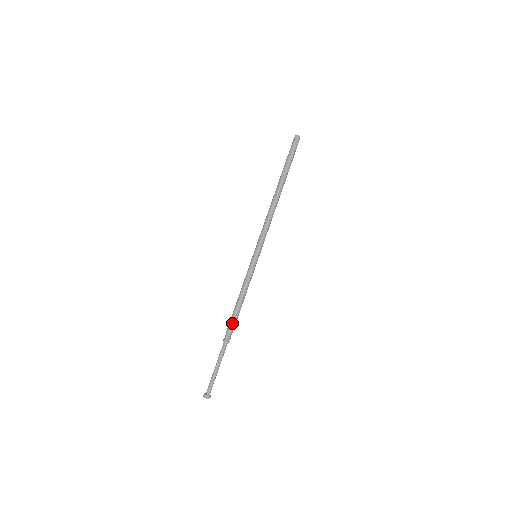
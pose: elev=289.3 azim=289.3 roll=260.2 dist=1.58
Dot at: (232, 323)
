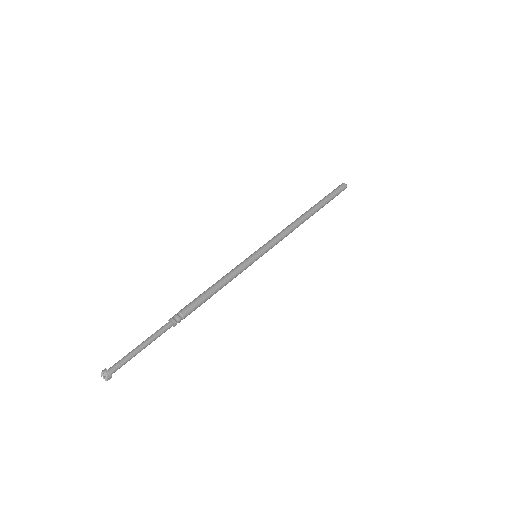
Dot at: (193, 304)
